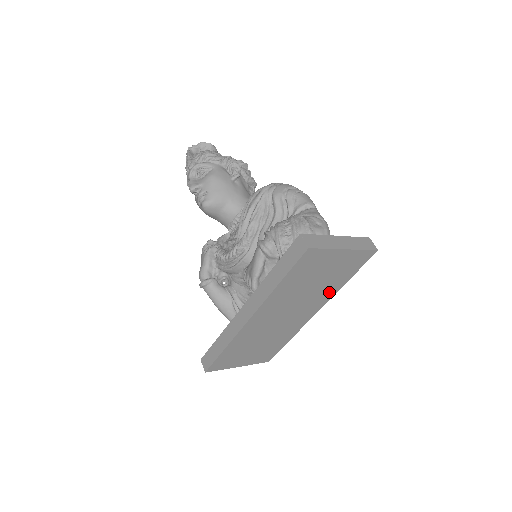
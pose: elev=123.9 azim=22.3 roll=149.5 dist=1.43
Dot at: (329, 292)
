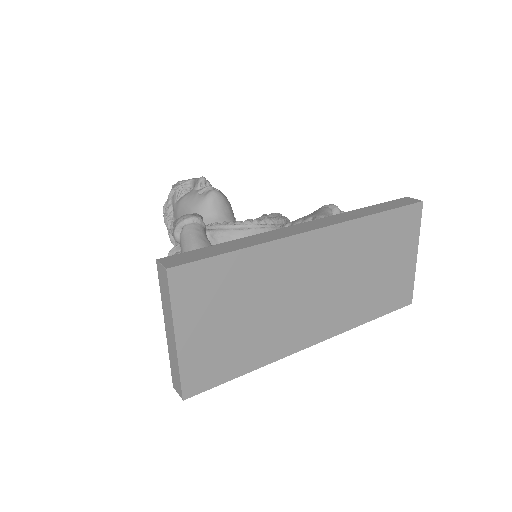
Dot at: (355, 314)
